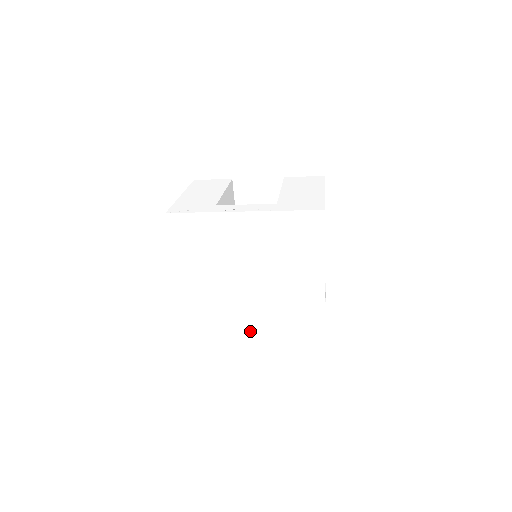
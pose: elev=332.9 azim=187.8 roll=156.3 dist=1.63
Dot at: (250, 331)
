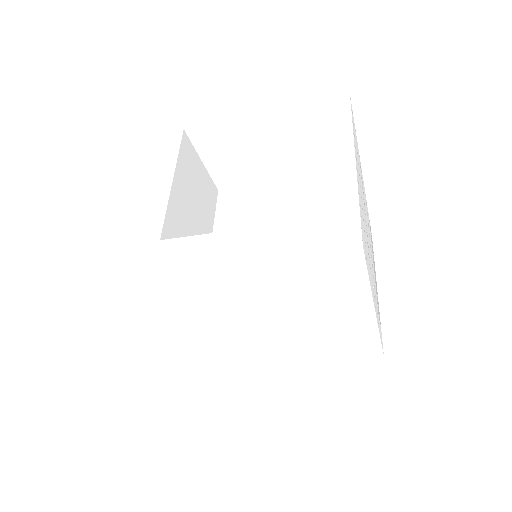
Dot at: (272, 359)
